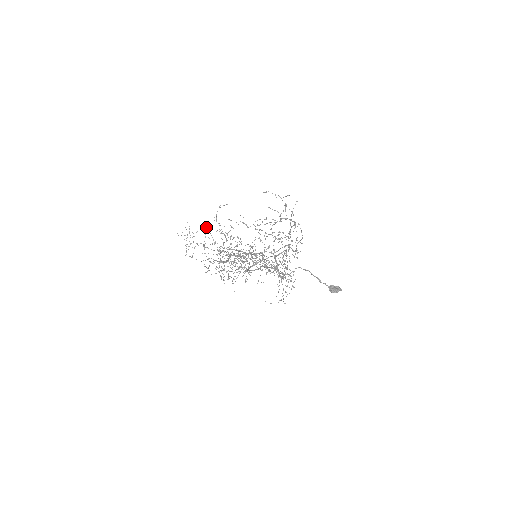
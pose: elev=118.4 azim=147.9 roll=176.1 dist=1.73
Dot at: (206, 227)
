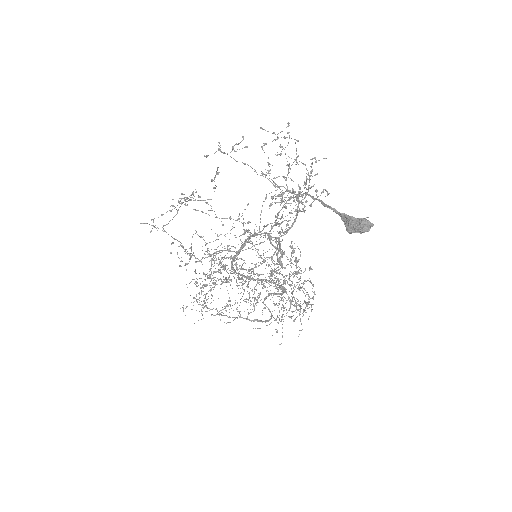
Dot at: occluded
